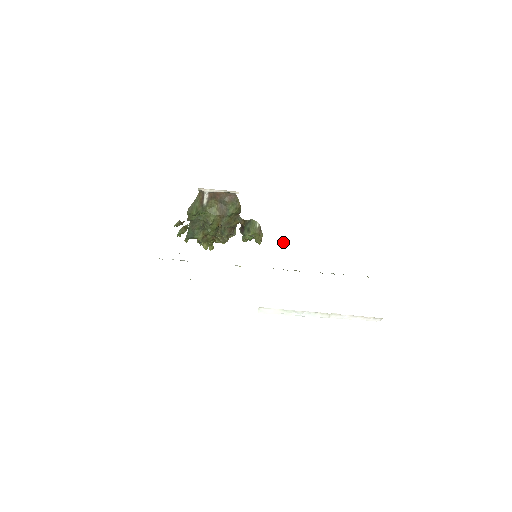
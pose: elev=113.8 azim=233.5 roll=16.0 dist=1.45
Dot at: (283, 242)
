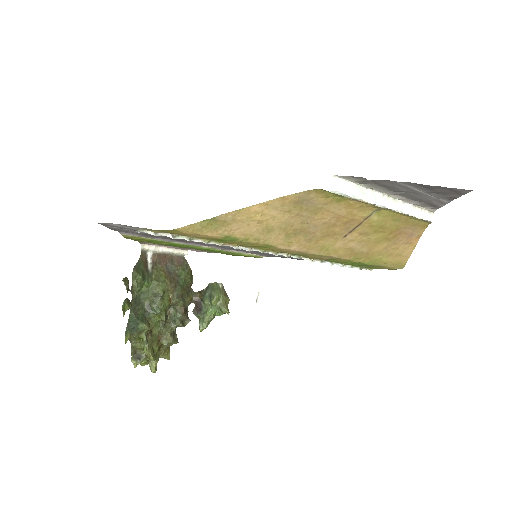
Dot at: (259, 291)
